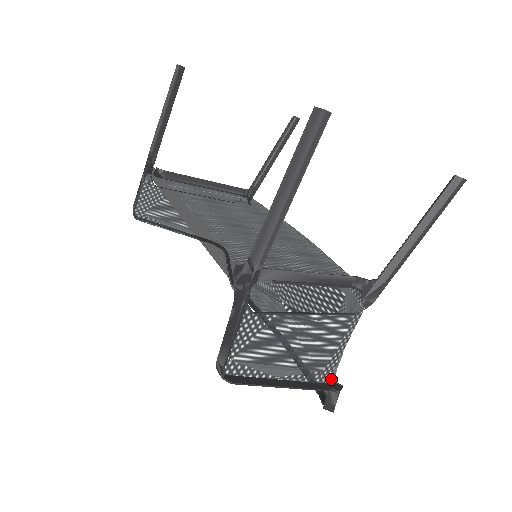
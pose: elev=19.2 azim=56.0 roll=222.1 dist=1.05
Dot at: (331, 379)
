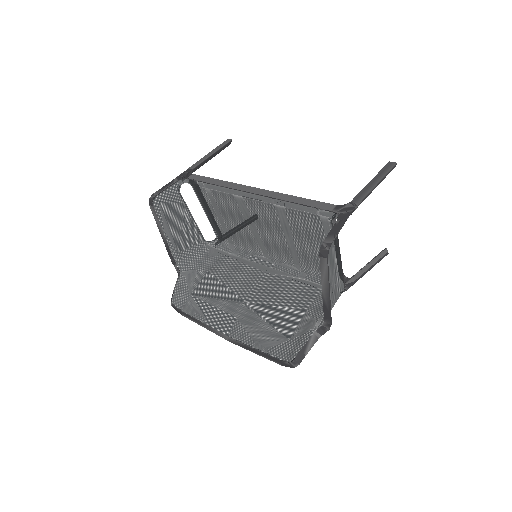
Dot at: (326, 320)
